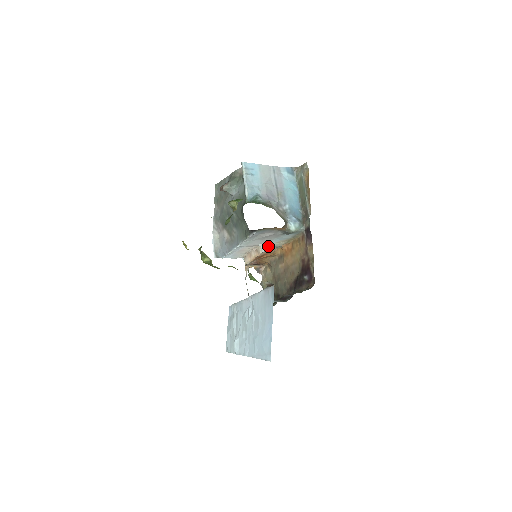
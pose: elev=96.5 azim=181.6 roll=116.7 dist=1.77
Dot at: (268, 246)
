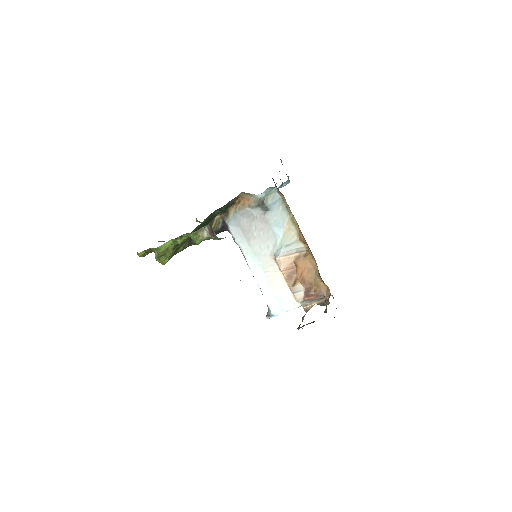
Dot at: (281, 247)
